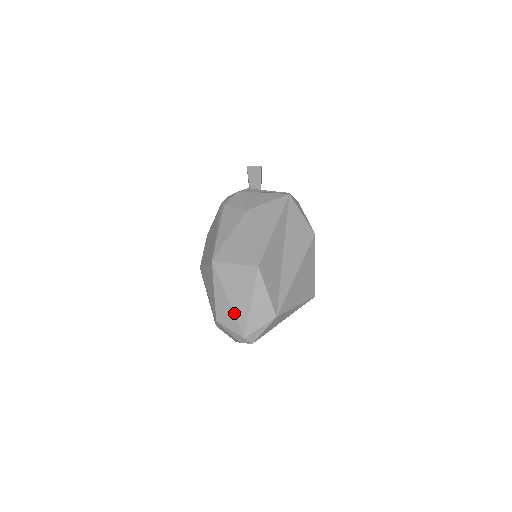
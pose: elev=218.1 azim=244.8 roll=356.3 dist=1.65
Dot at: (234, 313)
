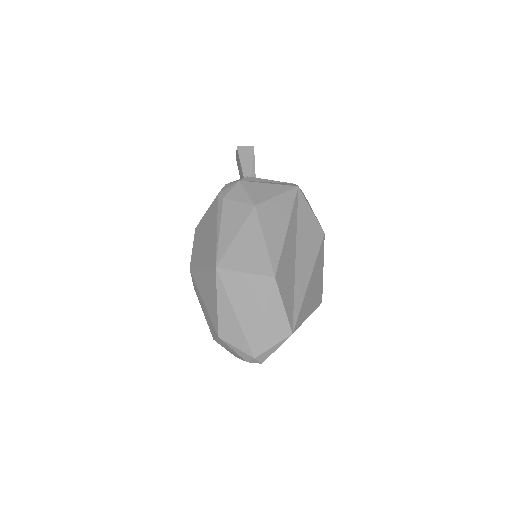
Dot at: (243, 330)
